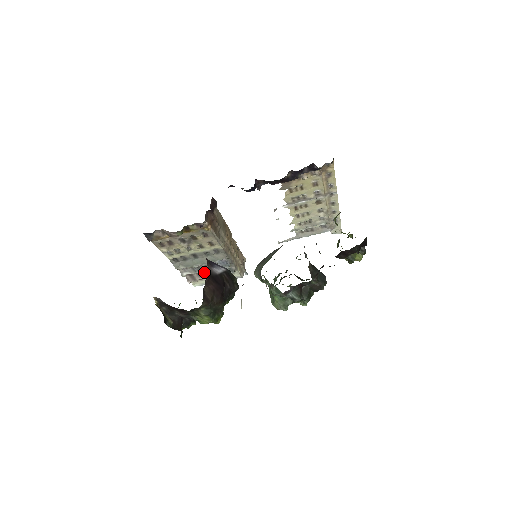
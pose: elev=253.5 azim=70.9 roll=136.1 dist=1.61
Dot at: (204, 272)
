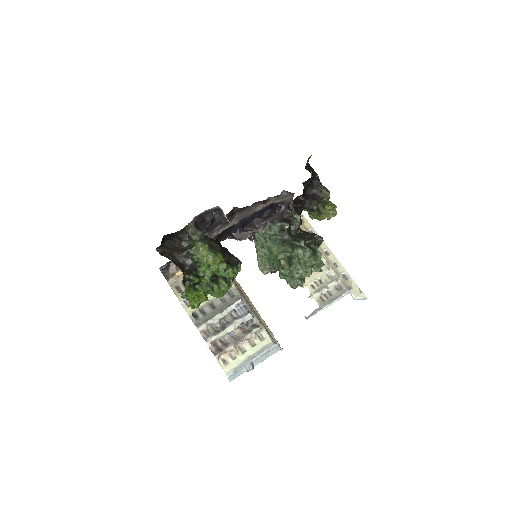
Dot at: (230, 339)
